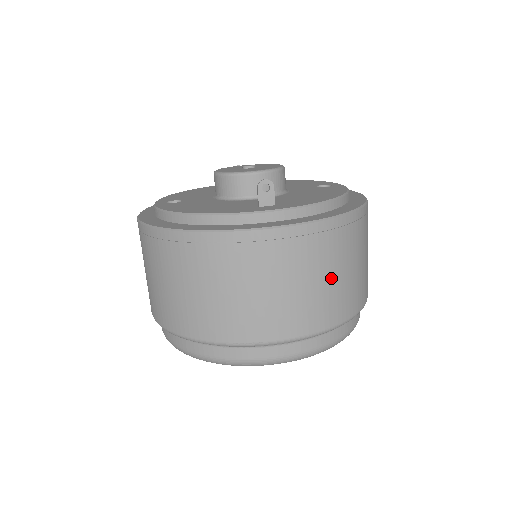
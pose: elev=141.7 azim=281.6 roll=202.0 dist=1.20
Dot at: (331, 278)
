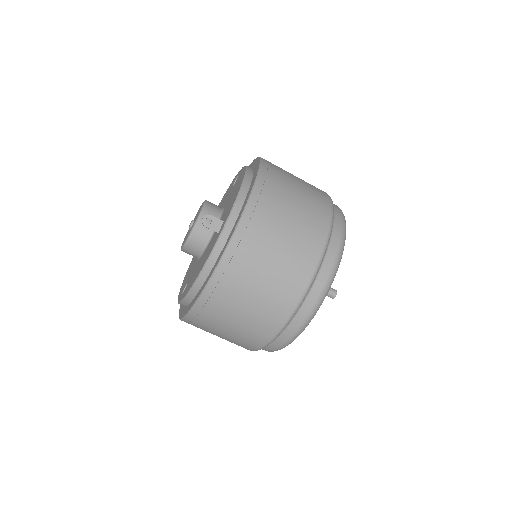
Dot at: (293, 213)
